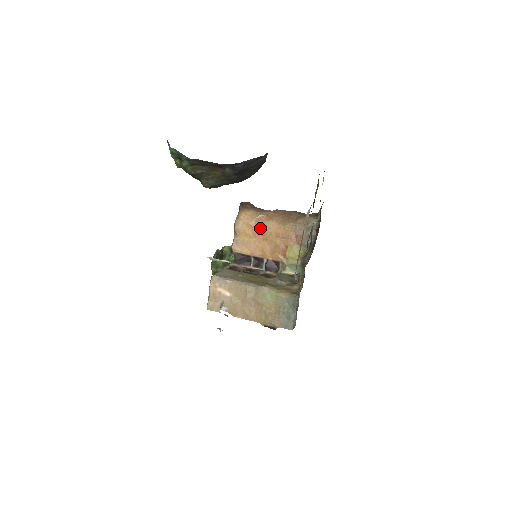
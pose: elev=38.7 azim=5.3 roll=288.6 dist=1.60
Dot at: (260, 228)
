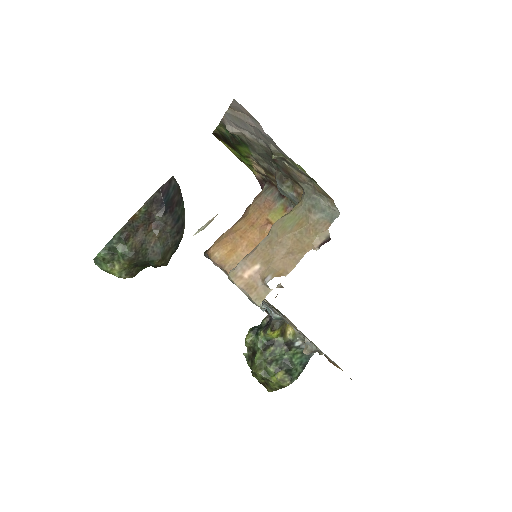
Dot at: (233, 237)
